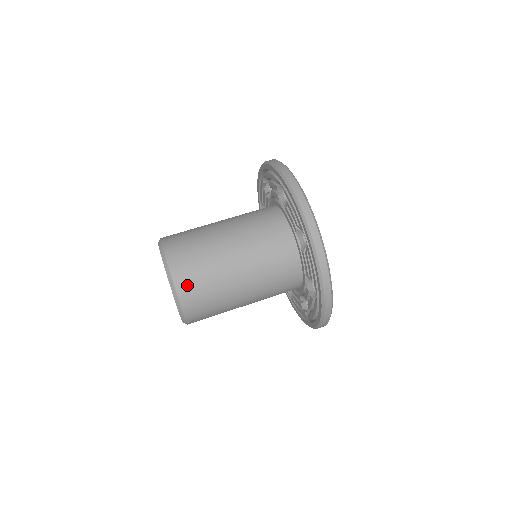
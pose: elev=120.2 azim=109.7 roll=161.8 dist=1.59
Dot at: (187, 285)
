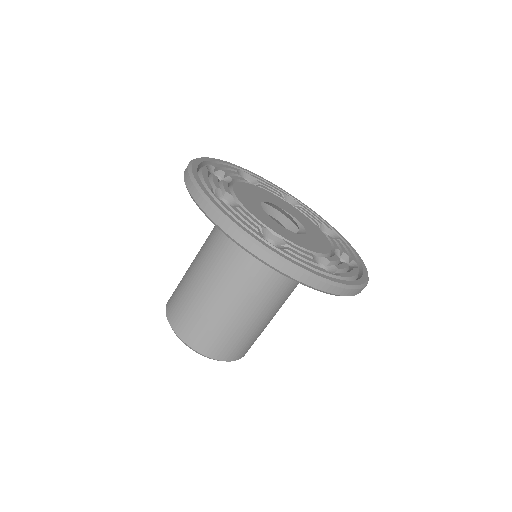
Dot at: (209, 346)
